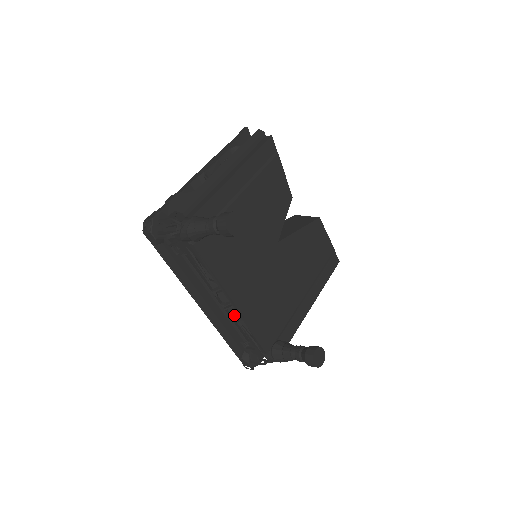
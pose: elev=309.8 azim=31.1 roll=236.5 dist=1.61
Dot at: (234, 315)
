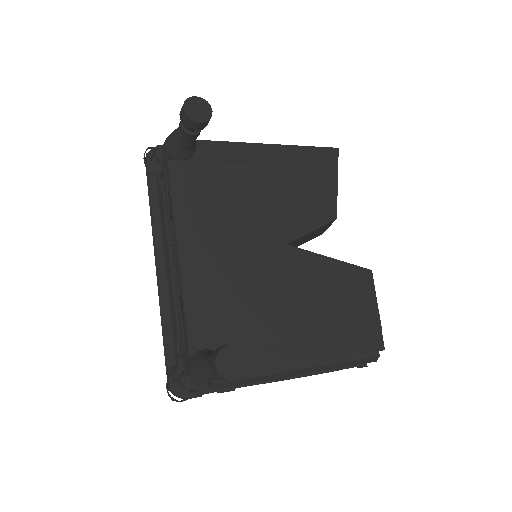
Dot at: occluded
